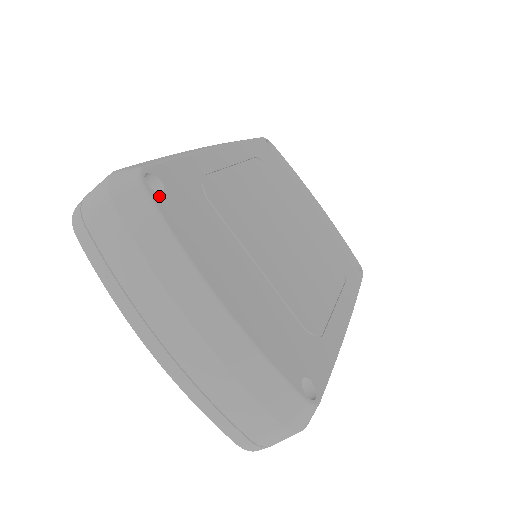
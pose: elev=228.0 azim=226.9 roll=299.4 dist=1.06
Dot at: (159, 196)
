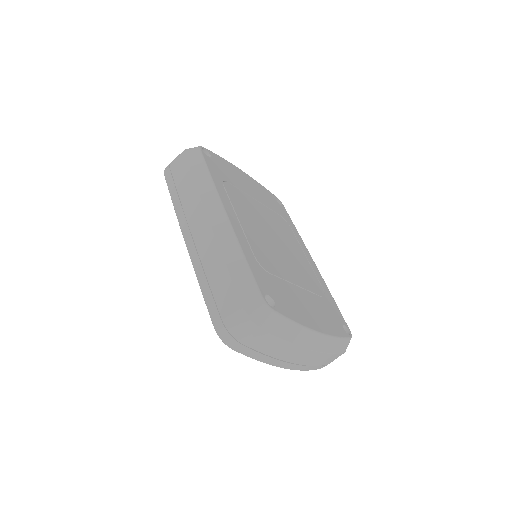
Dot at: (277, 307)
